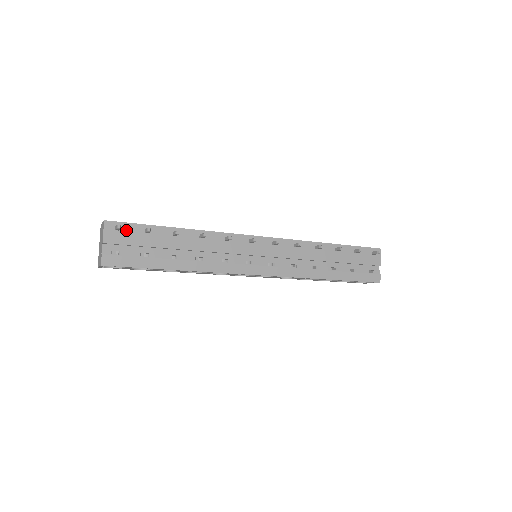
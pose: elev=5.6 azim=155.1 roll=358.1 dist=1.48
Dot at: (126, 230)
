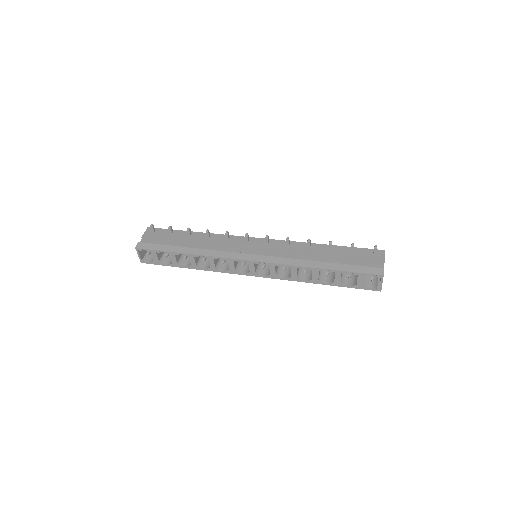
Dot at: (159, 232)
